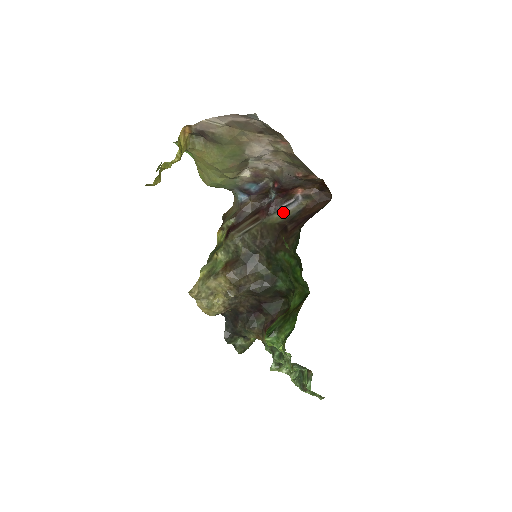
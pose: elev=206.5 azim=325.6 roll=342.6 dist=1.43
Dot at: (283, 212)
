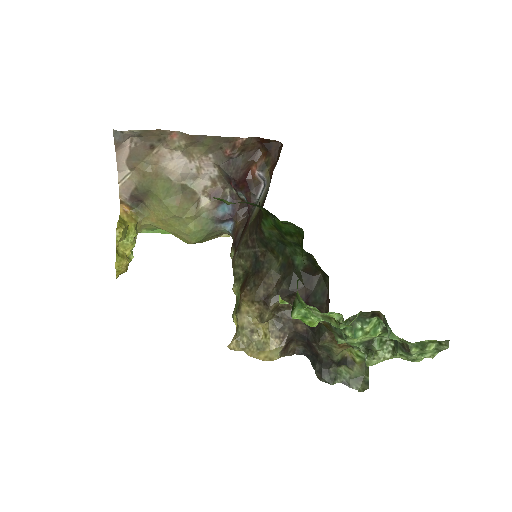
Dot at: (259, 201)
